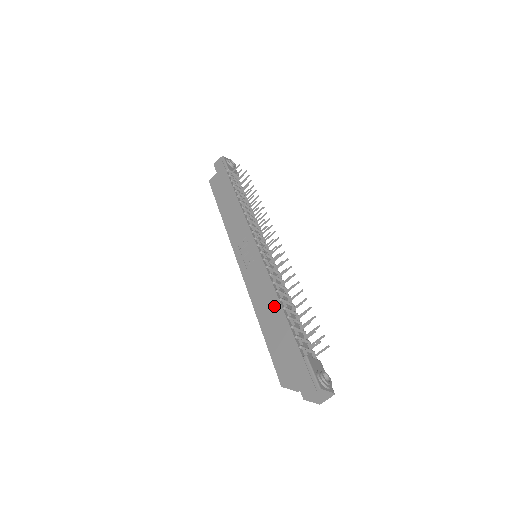
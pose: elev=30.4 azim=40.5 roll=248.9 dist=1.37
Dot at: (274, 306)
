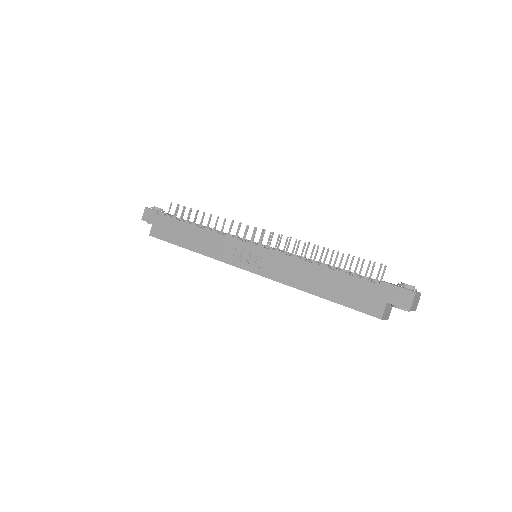
Dot at: (317, 272)
